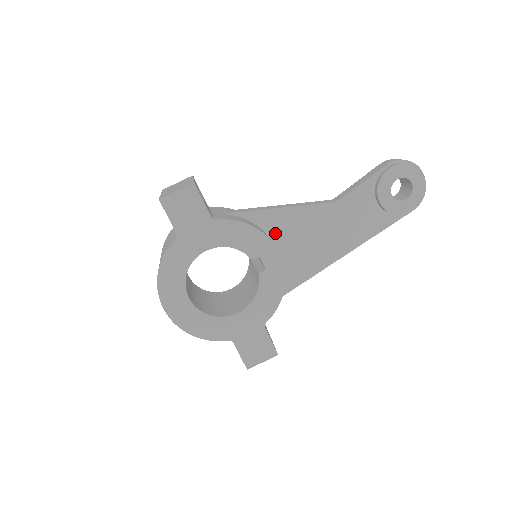
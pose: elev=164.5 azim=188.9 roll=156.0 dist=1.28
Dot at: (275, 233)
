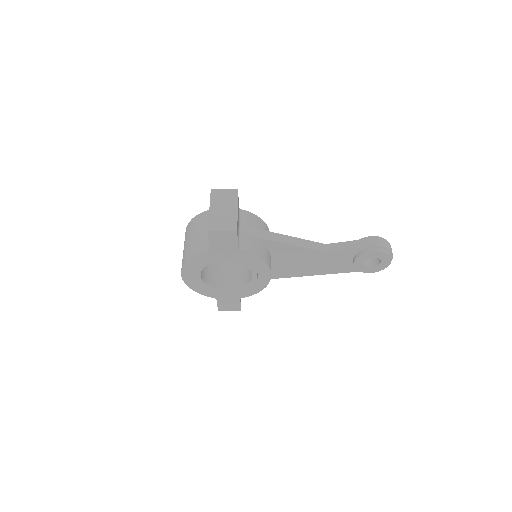
Dot at: (276, 253)
